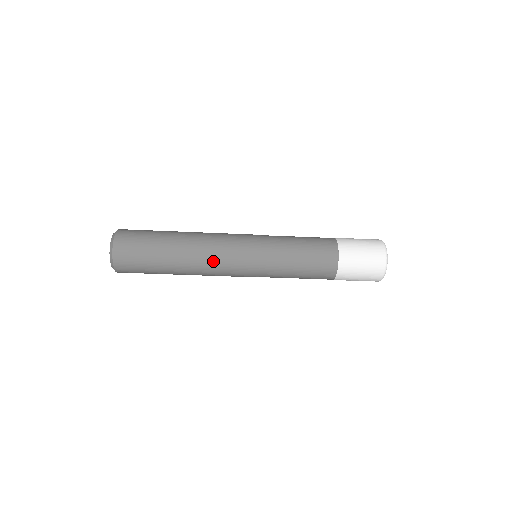
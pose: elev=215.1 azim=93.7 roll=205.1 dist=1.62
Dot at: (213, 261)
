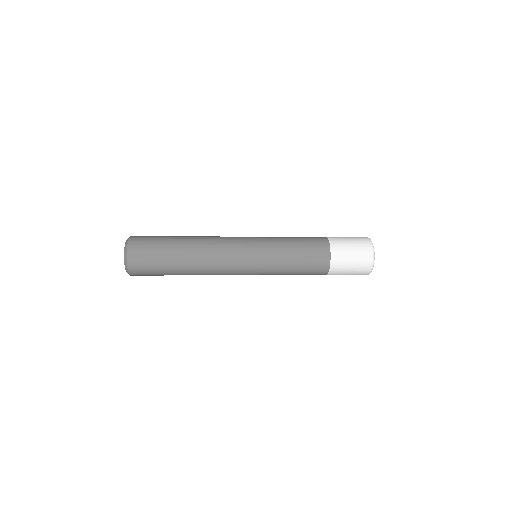
Dot at: occluded
